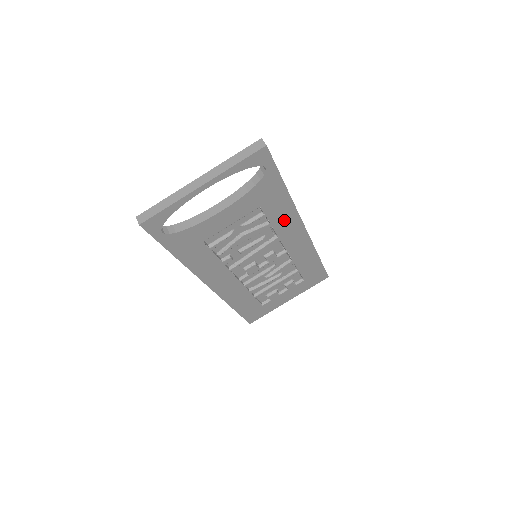
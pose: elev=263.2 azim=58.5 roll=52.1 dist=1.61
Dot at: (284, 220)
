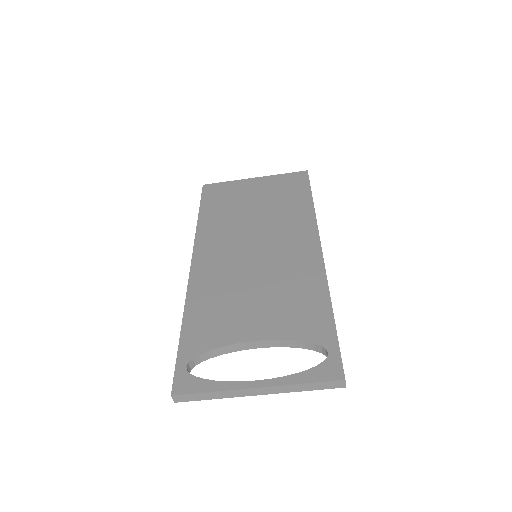
Dot at: occluded
